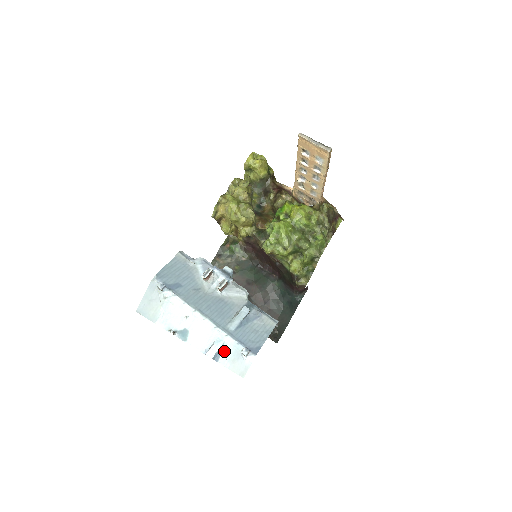
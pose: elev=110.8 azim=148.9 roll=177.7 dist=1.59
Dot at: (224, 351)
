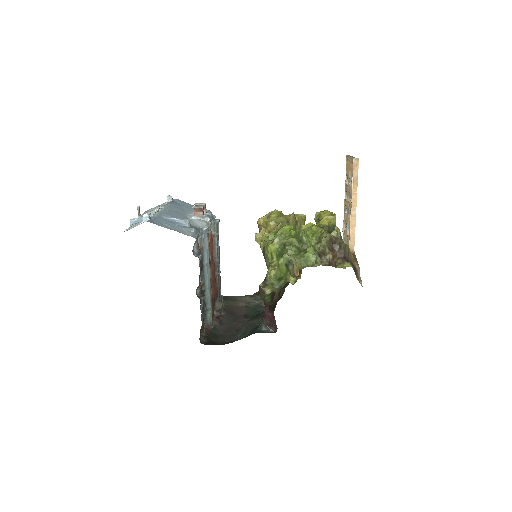
Dot at: occluded
